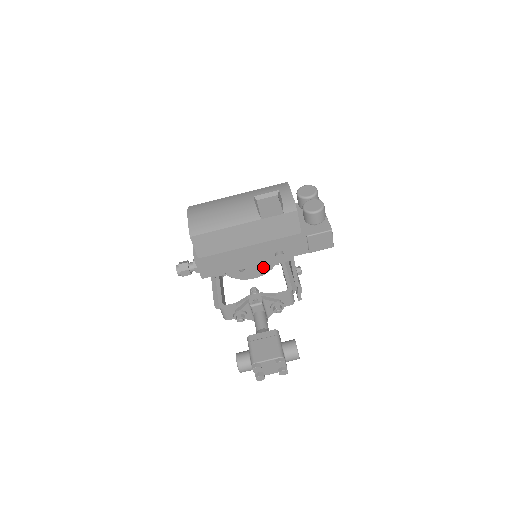
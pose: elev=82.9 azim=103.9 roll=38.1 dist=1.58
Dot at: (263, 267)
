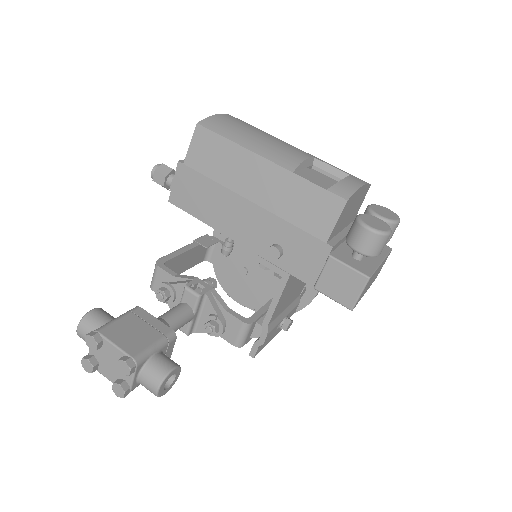
Dot at: (256, 292)
